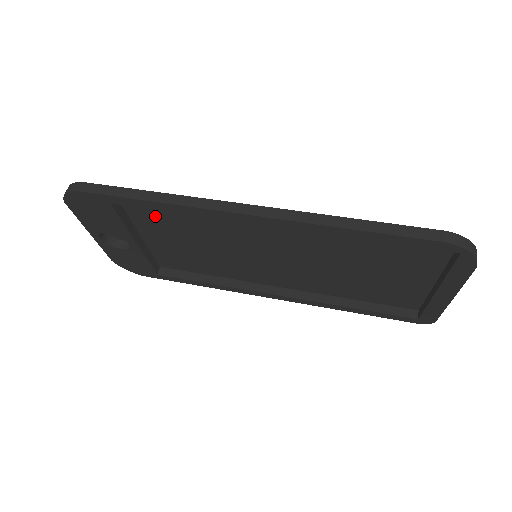
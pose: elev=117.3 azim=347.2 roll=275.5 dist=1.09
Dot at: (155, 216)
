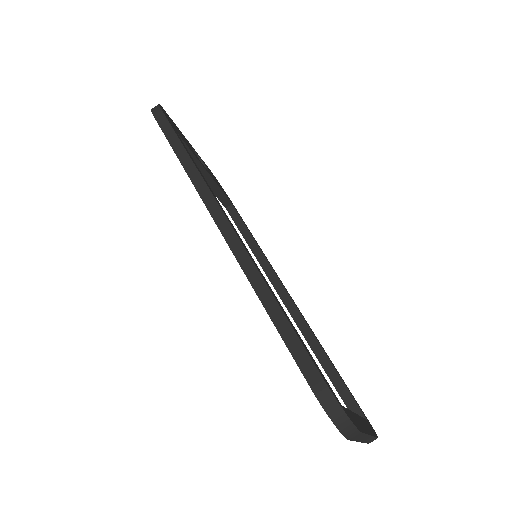
Dot at: occluded
